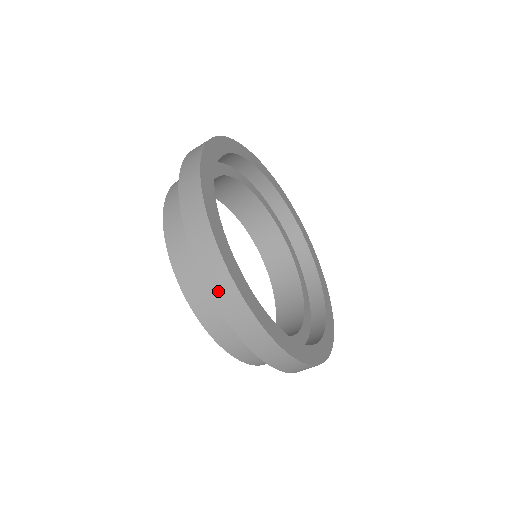
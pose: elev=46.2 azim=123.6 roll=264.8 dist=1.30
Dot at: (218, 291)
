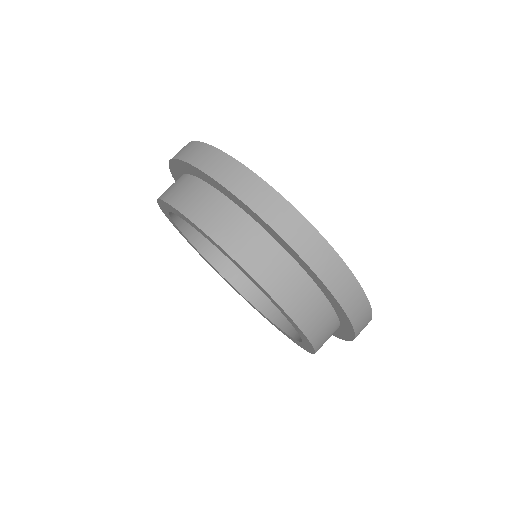
Dot at: (256, 201)
